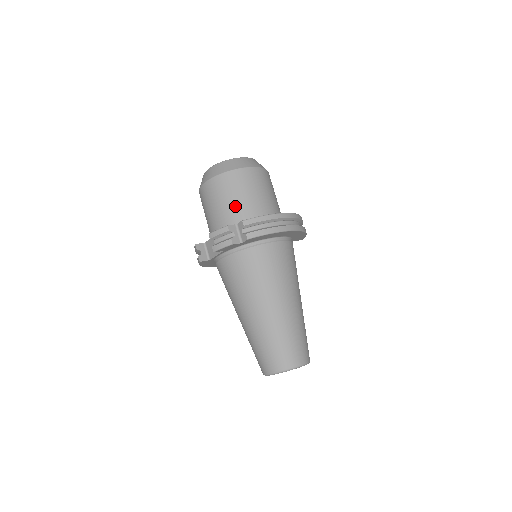
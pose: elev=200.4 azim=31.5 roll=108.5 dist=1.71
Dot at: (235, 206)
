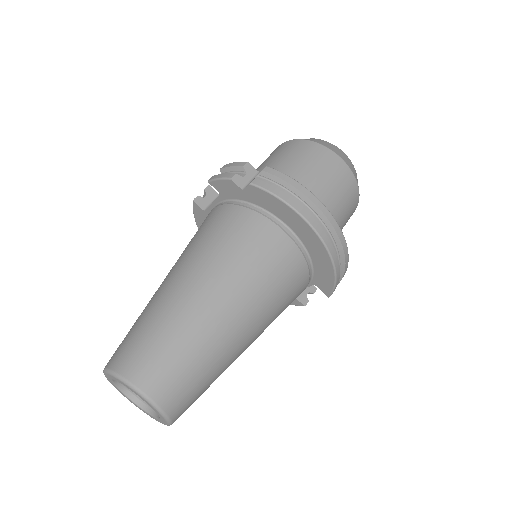
Dot at: (282, 169)
